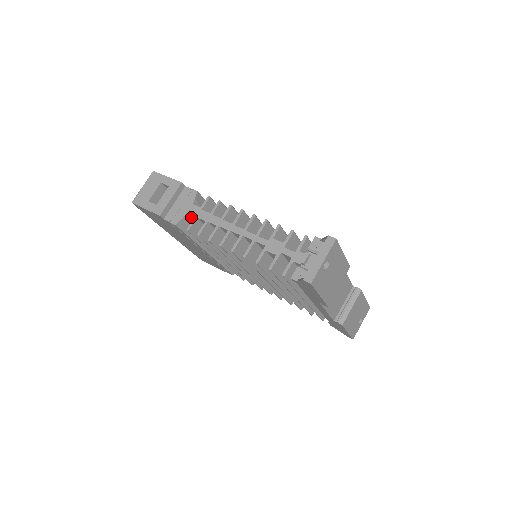
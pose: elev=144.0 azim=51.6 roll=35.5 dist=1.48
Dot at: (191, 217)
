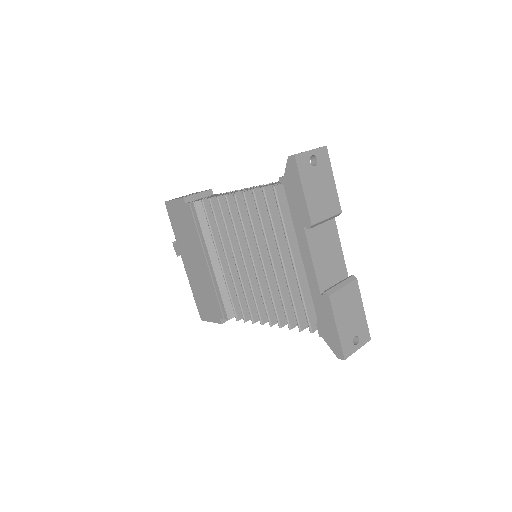
Dot at: occluded
